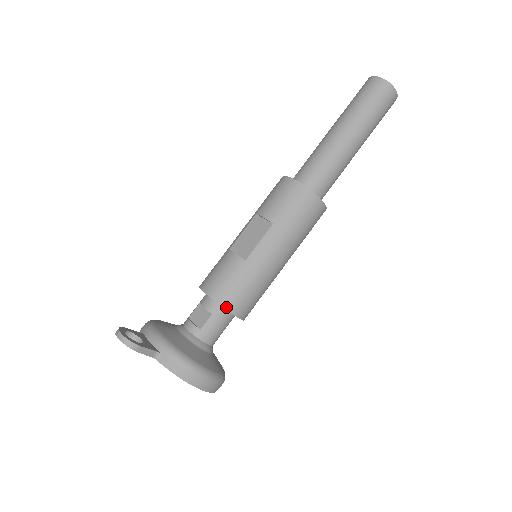
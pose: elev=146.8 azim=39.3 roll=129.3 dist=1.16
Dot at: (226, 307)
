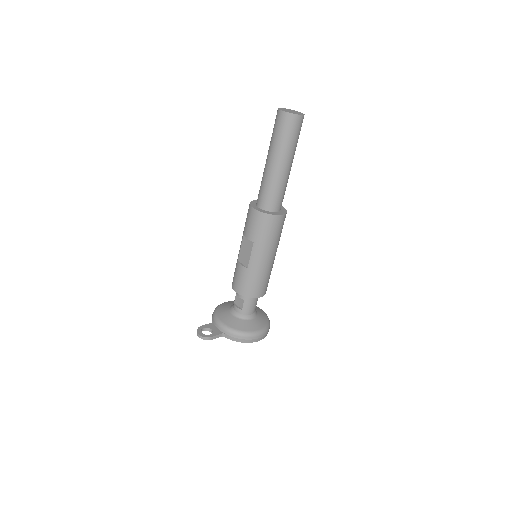
Dot at: (249, 296)
